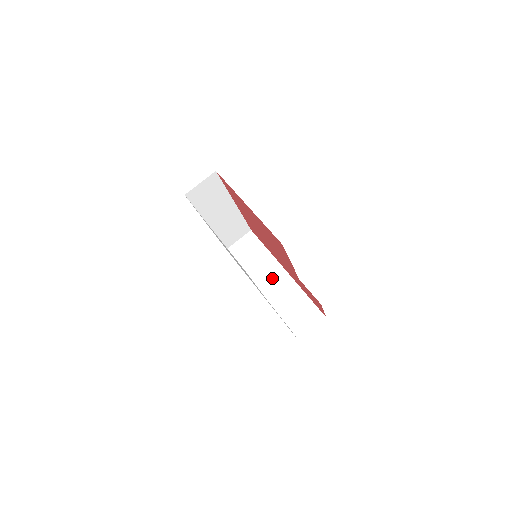
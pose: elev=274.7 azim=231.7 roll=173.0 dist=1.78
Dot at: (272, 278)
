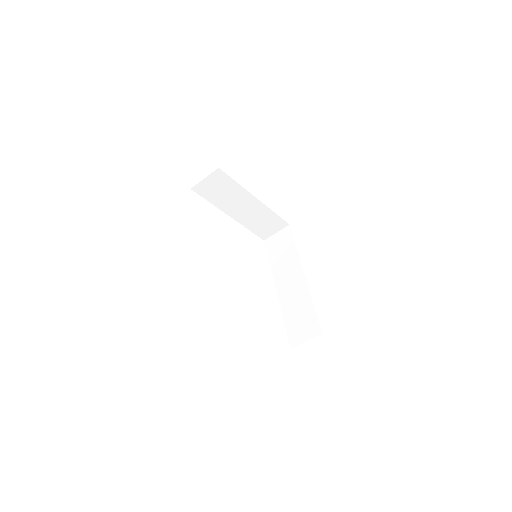
Dot at: (290, 279)
